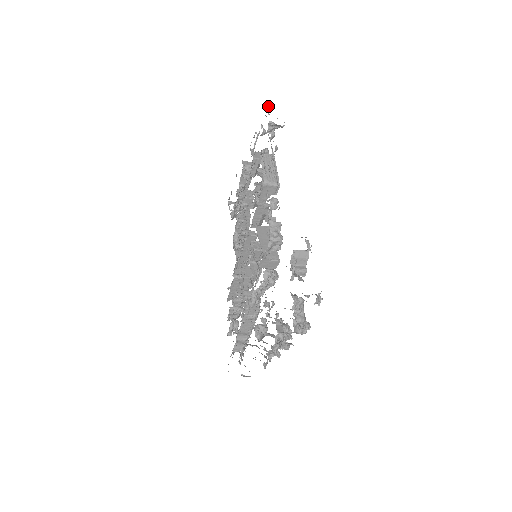
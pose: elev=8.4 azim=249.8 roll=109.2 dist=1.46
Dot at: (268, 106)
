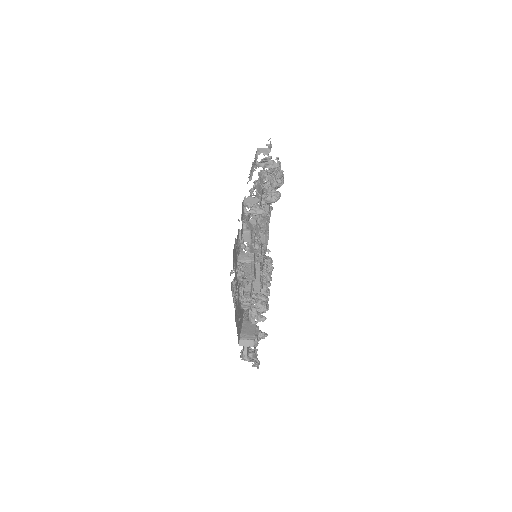
Dot at: (232, 272)
